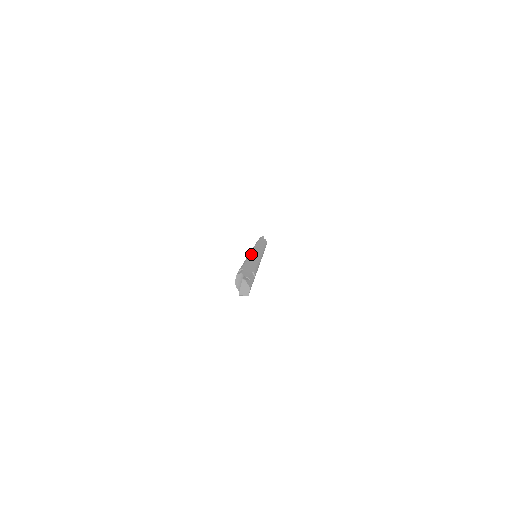
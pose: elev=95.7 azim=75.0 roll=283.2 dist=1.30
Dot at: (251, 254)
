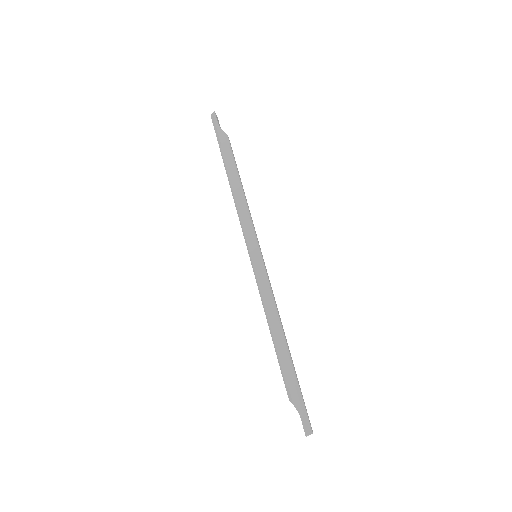
Dot at: (261, 293)
